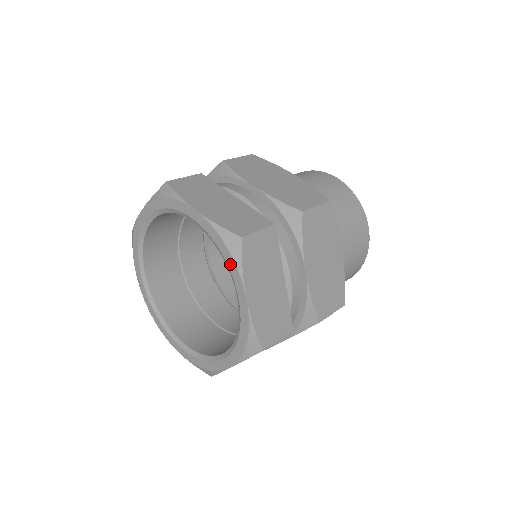
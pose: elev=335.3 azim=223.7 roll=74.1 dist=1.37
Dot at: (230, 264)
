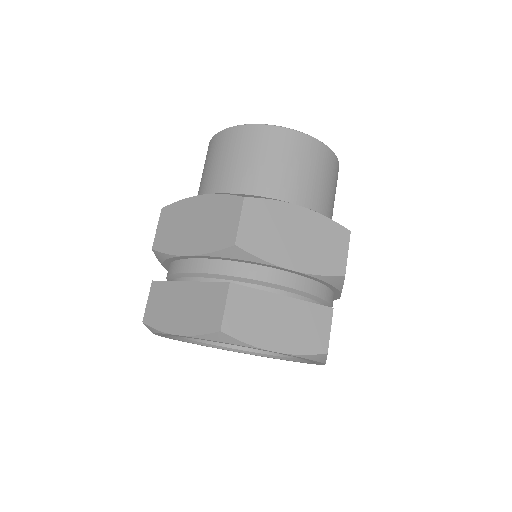
Dot at: occluded
